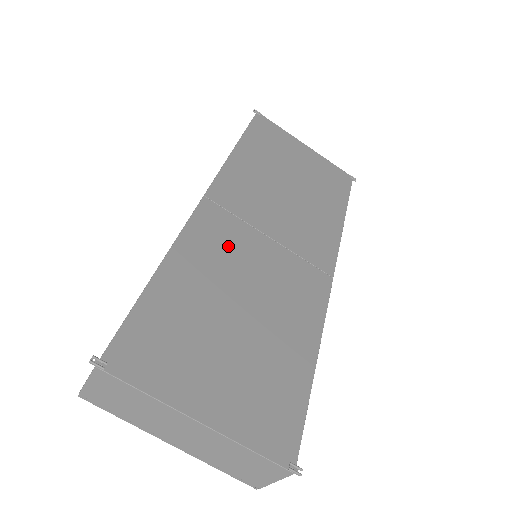
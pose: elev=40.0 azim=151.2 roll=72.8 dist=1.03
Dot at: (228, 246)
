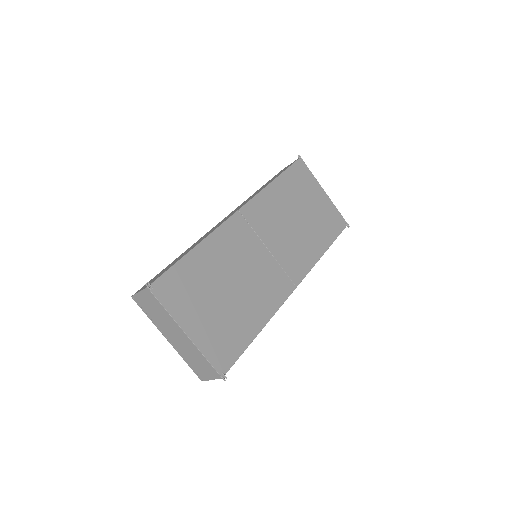
Dot at: (240, 246)
